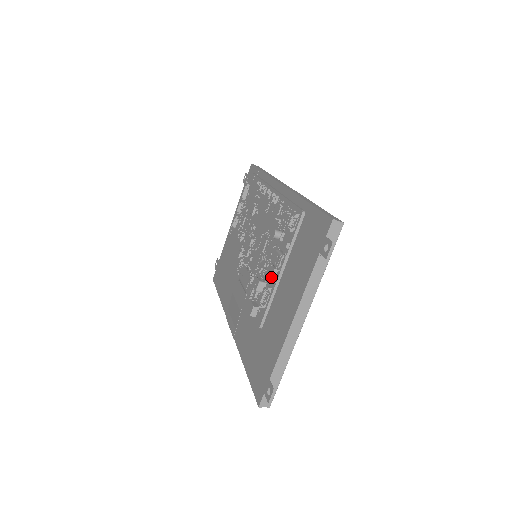
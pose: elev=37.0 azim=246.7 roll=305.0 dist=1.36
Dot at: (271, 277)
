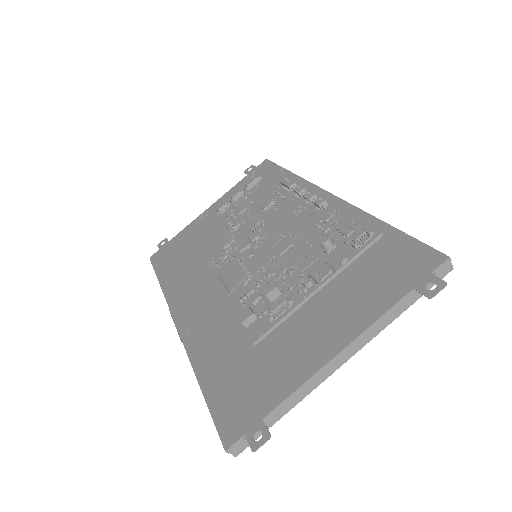
Dot at: (295, 288)
